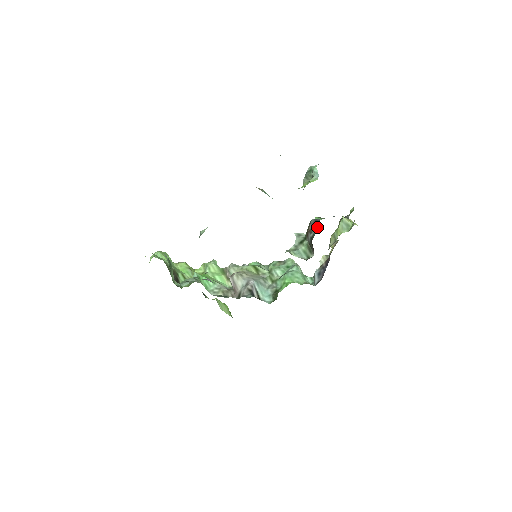
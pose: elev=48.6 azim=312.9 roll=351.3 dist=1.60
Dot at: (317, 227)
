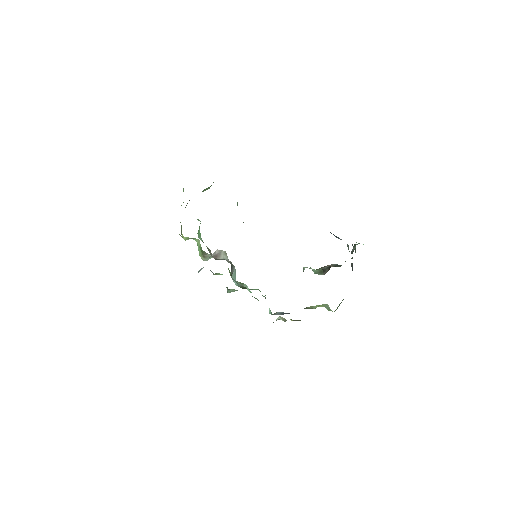
Dot at: (339, 266)
